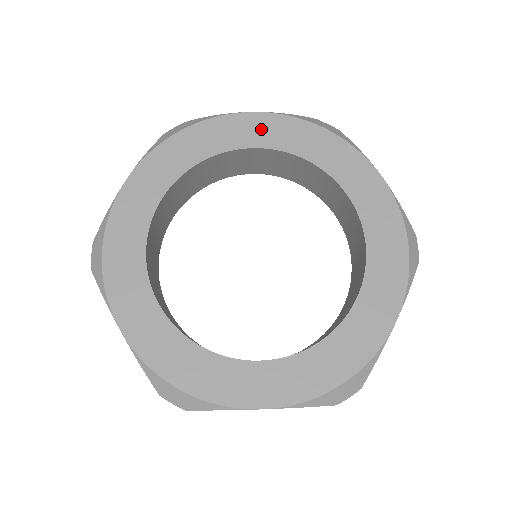
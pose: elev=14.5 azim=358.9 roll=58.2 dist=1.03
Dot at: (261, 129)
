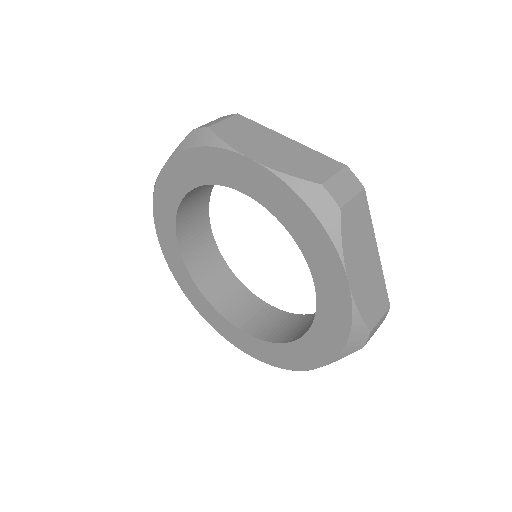
Dot at: (174, 180)
